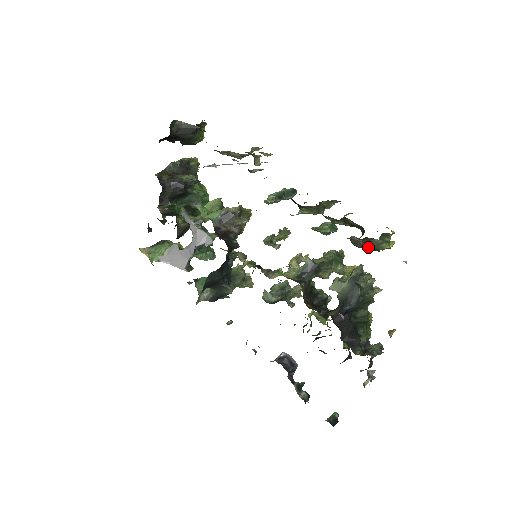
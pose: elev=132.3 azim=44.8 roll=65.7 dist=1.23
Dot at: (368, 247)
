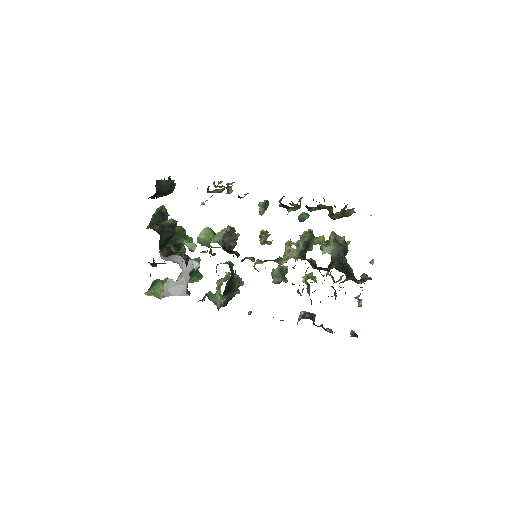
Dot at: occluded
